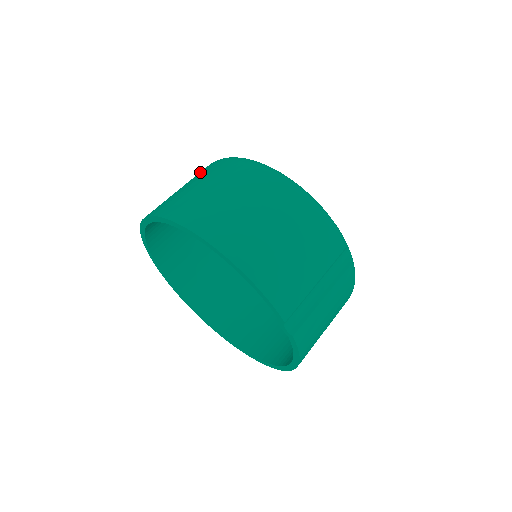
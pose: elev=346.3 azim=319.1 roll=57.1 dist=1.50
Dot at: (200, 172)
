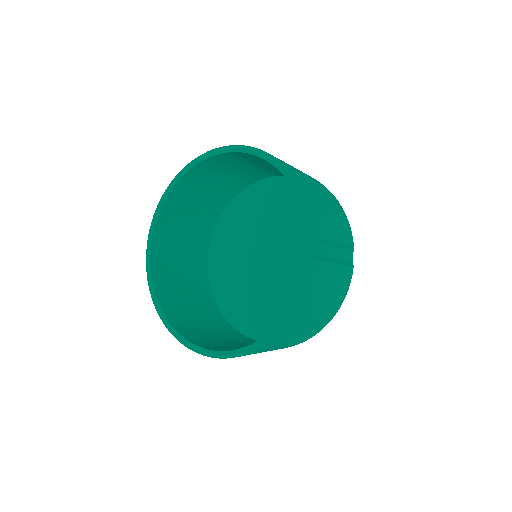
Dot at: occluded
